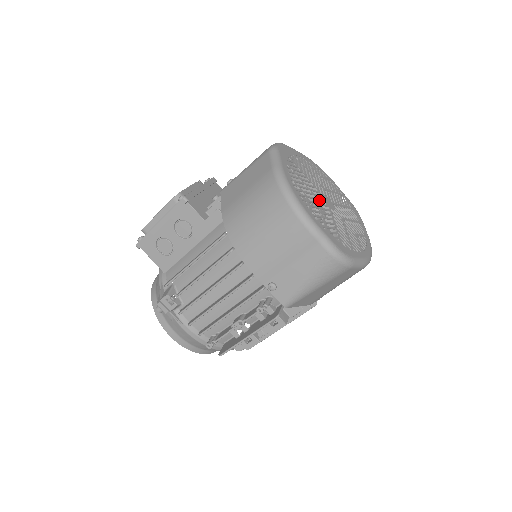
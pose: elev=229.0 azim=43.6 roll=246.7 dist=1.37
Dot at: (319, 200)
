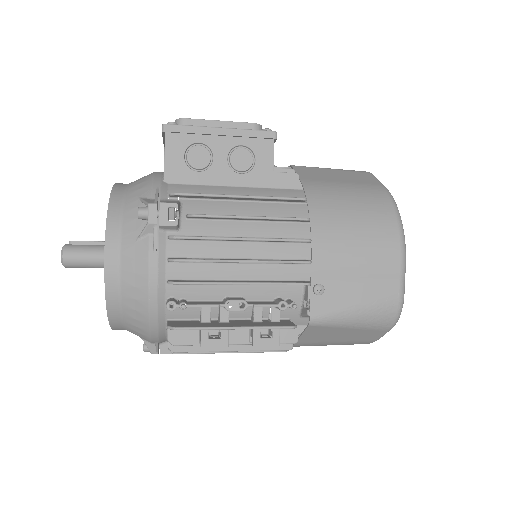
Dot at: occluded
